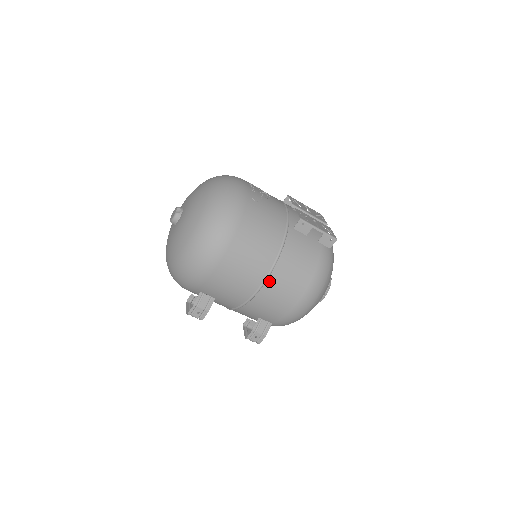
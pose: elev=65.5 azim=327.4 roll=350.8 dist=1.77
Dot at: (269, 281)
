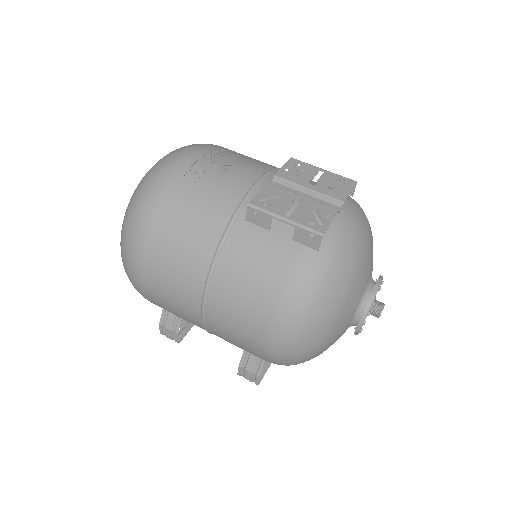
Dot at: (209, 305)
